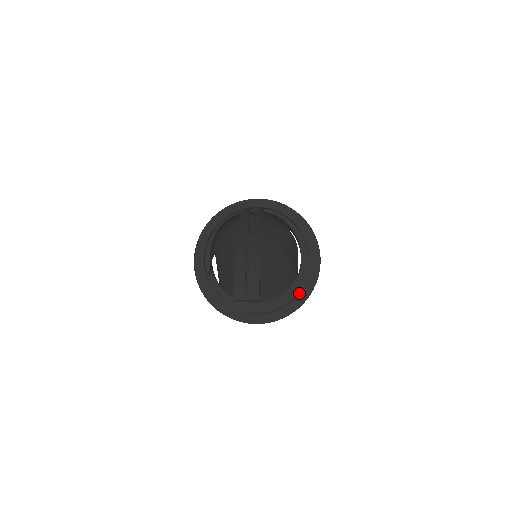
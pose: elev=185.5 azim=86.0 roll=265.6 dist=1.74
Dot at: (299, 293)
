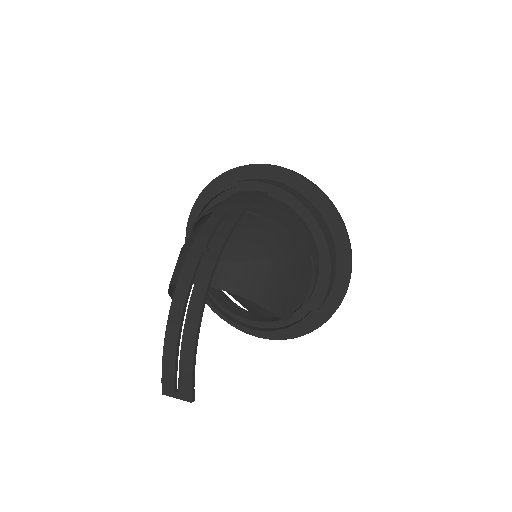
Dot at: occluded
